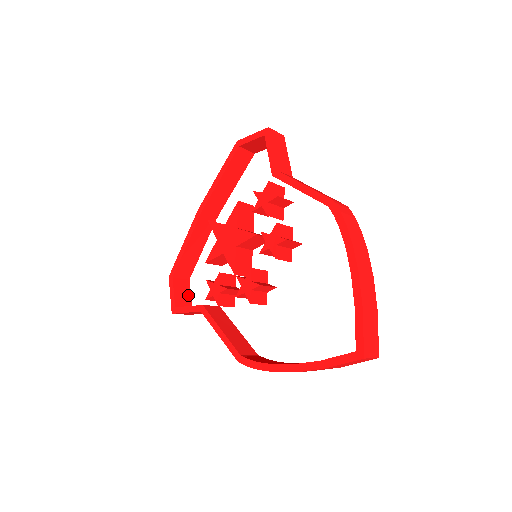
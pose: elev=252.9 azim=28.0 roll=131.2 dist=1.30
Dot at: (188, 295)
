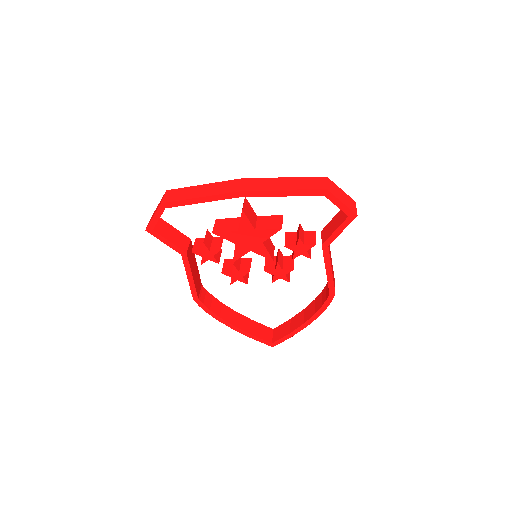
Dot at: occluded
